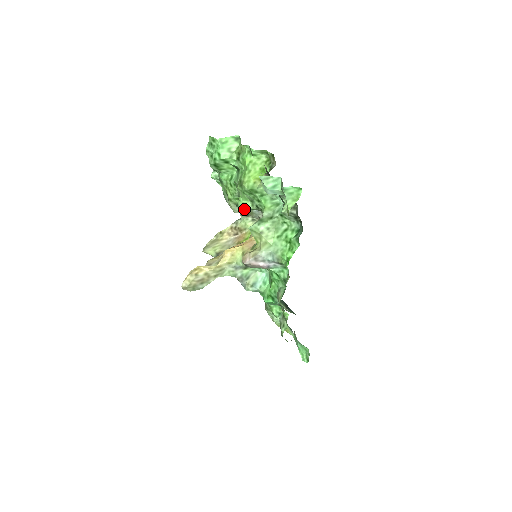
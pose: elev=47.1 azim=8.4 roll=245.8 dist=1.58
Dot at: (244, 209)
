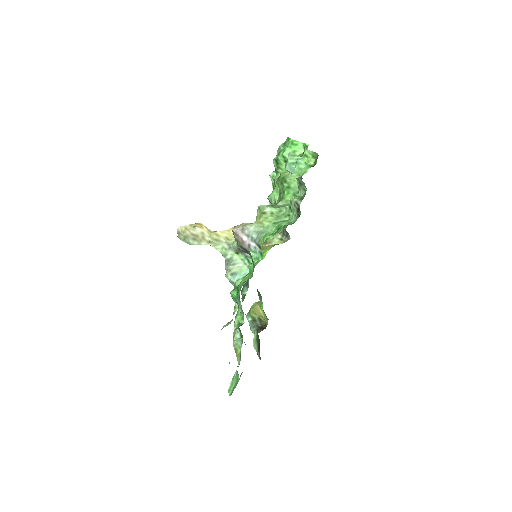
Dot at: (271, 202)
